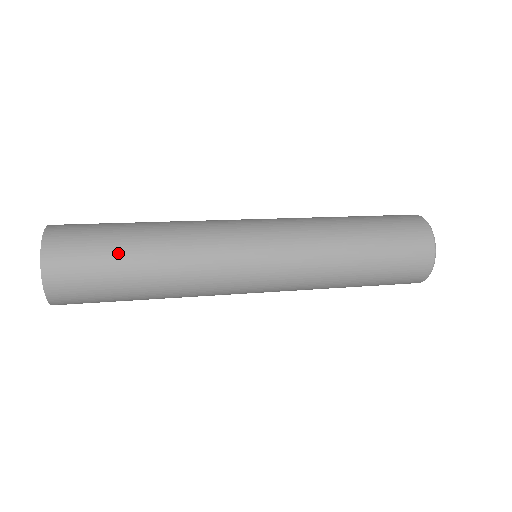
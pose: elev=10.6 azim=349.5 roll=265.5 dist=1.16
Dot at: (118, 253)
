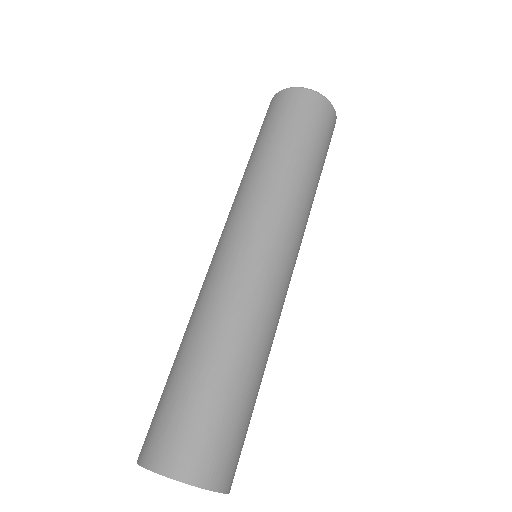
Dot at: (242, 402)
